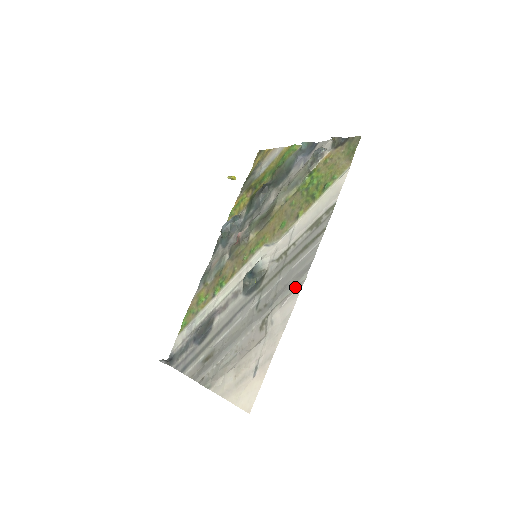
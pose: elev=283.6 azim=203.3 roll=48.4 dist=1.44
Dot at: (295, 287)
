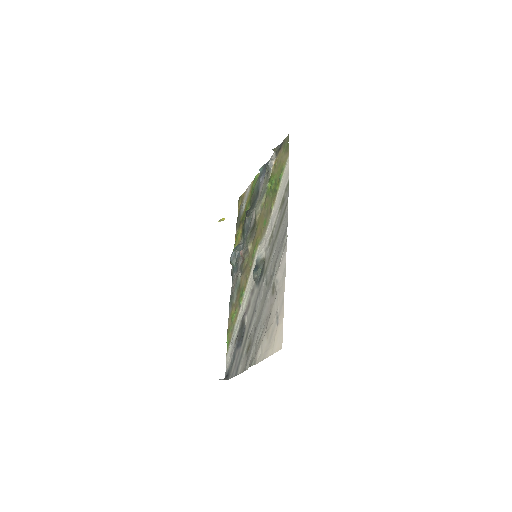
Dot at: (283, 248)
